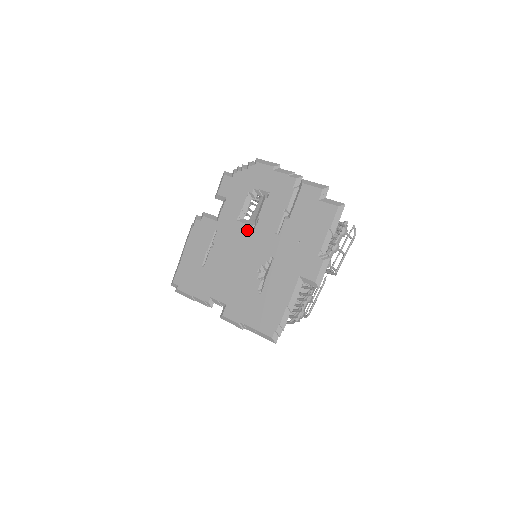
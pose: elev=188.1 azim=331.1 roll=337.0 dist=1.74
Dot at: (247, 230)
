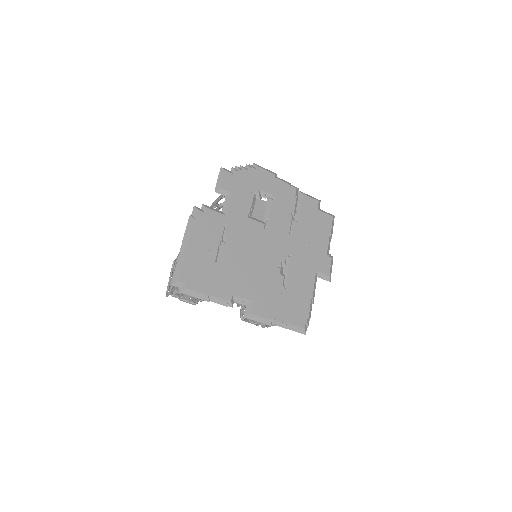
Dot at: (261, 227)
